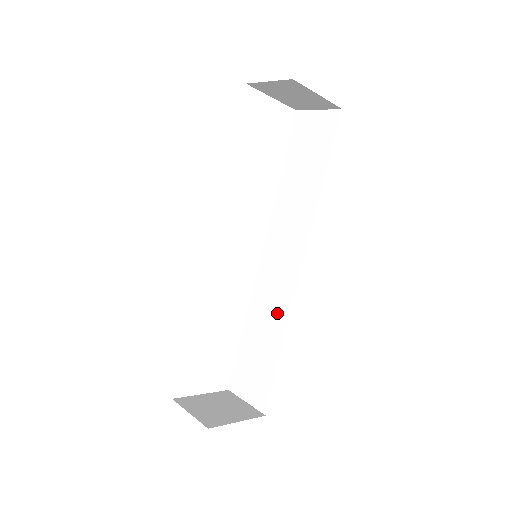
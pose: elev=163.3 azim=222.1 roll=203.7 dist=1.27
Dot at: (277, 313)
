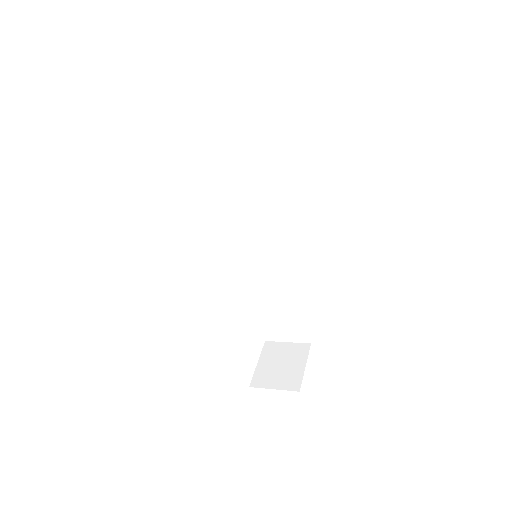
Dot at: (284, 277)
